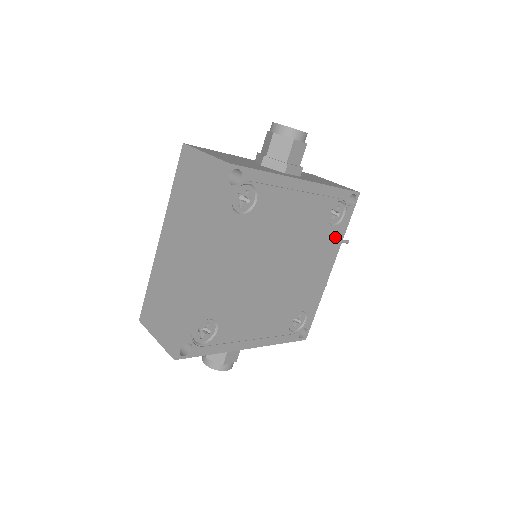
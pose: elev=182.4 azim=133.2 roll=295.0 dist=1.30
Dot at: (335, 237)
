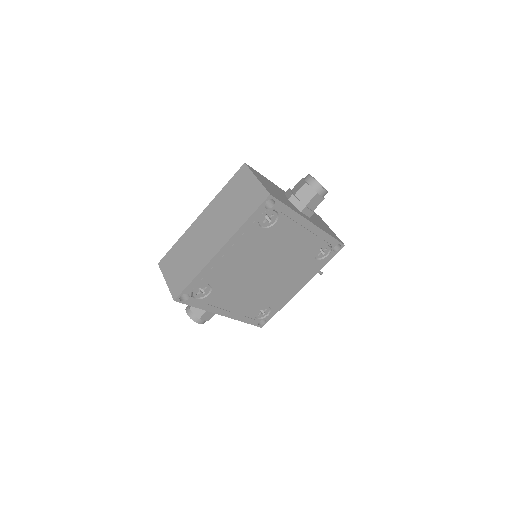
Dot at: (314, 267)
